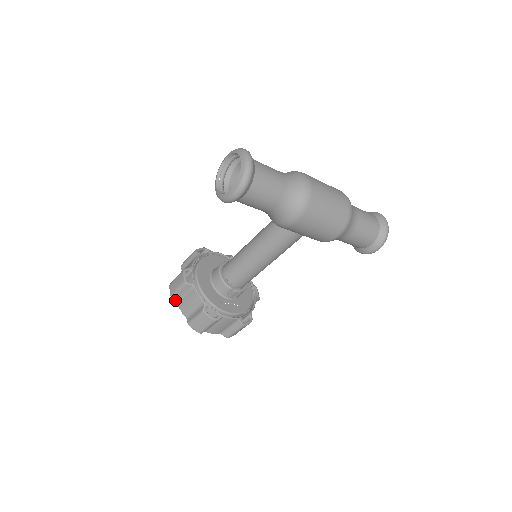
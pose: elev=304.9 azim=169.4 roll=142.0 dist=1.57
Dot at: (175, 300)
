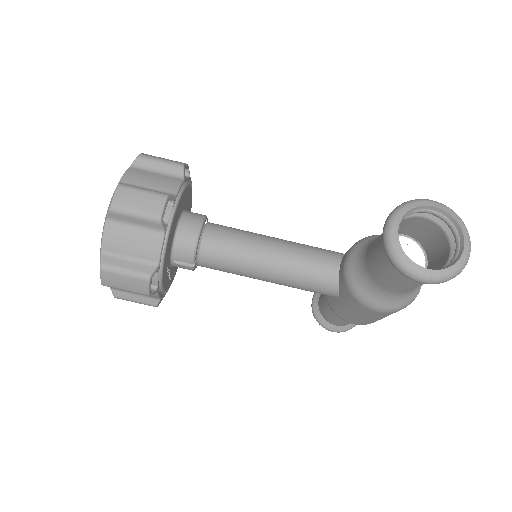
Dot at: (109, 215)
